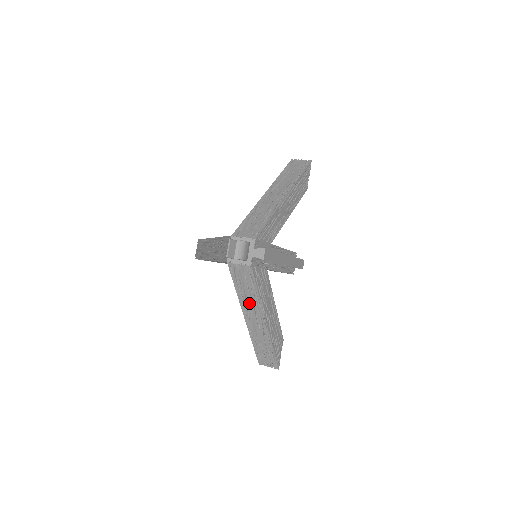
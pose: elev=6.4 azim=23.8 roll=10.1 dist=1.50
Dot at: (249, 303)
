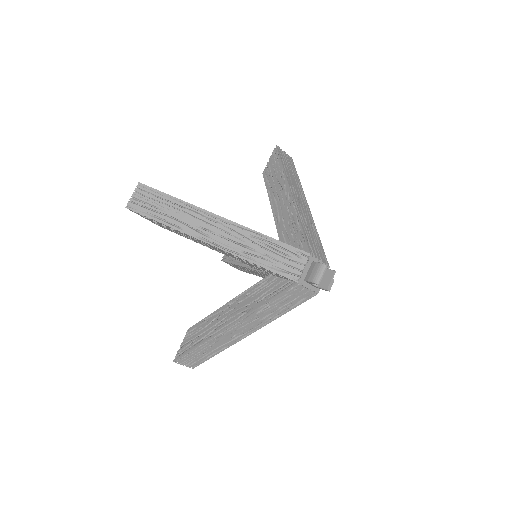
Dot at: (259, 317)
